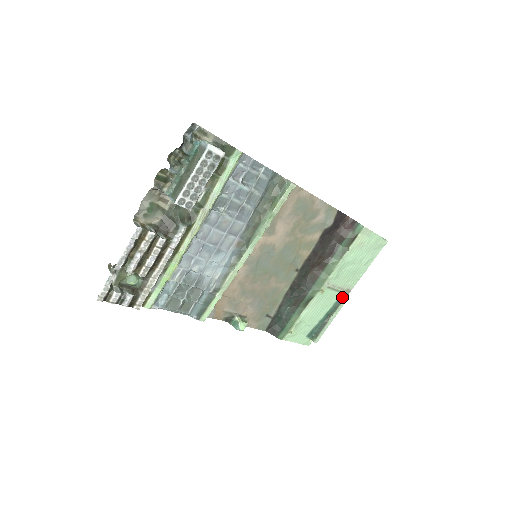
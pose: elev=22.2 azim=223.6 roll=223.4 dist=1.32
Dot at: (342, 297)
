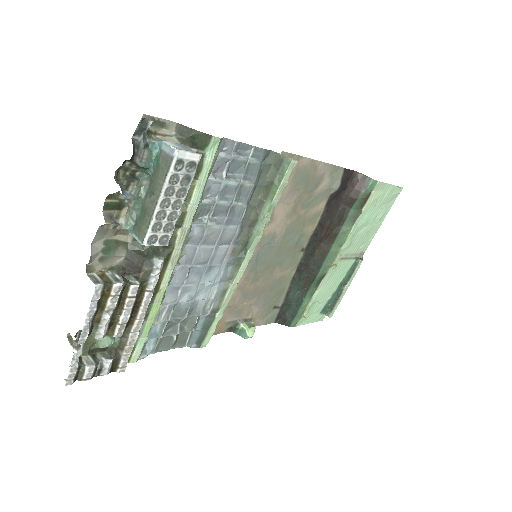
Dot at: (355, 263)
